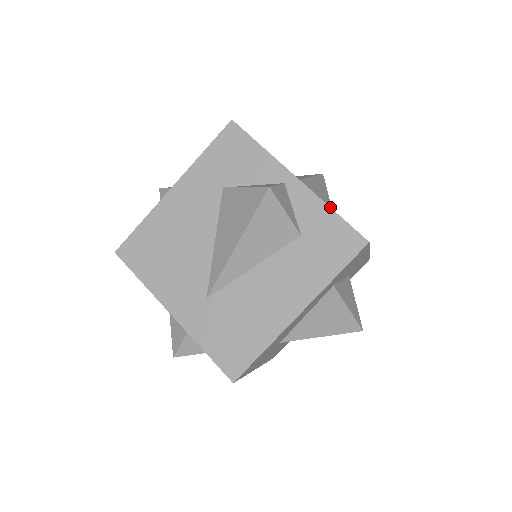
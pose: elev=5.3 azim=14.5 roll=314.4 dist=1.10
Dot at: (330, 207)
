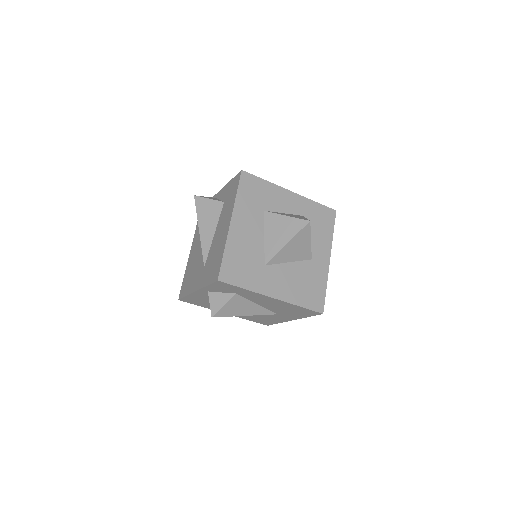
Dot at: (229, 182)
